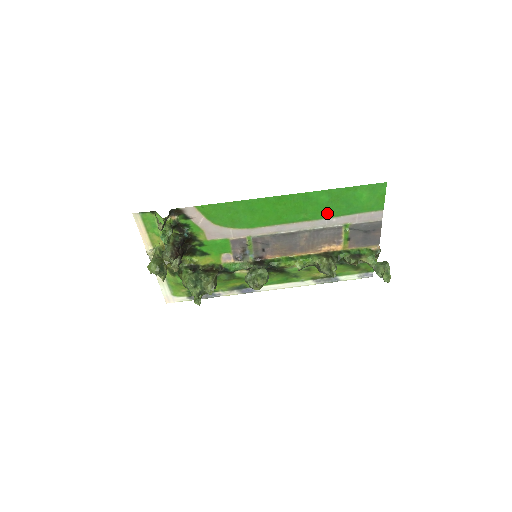
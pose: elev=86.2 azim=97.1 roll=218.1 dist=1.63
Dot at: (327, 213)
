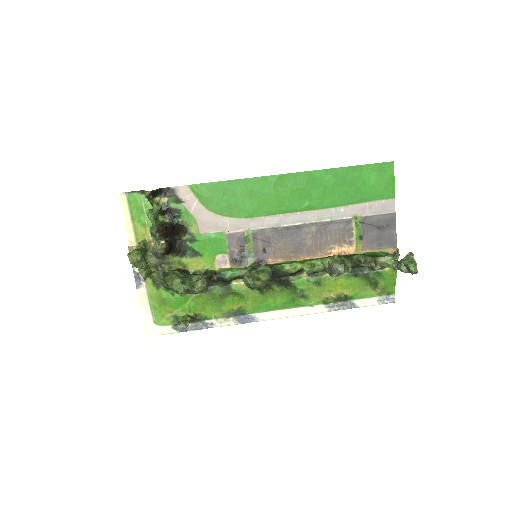
Dot at: (334, 200)
